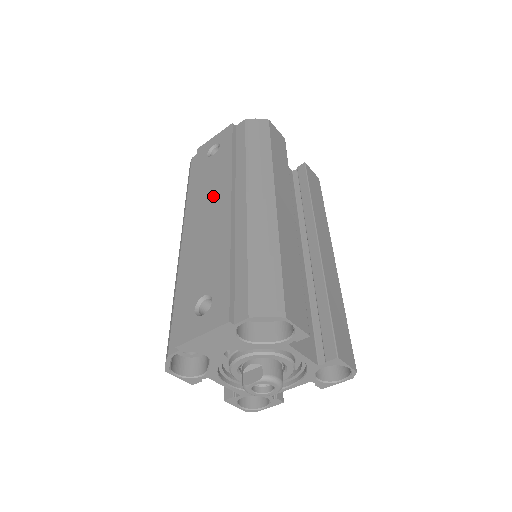
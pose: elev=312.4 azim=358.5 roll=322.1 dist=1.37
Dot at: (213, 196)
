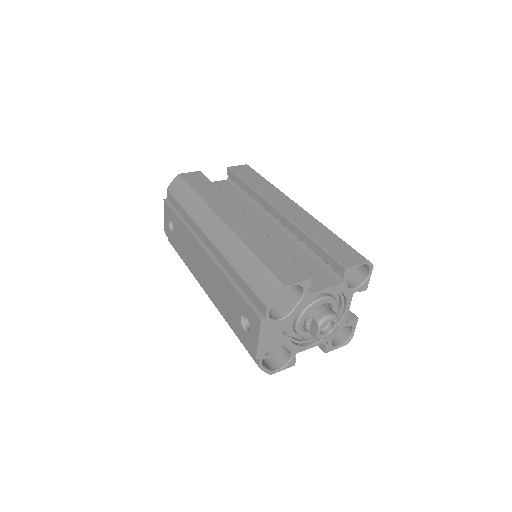
Dot at: (195, 255)
